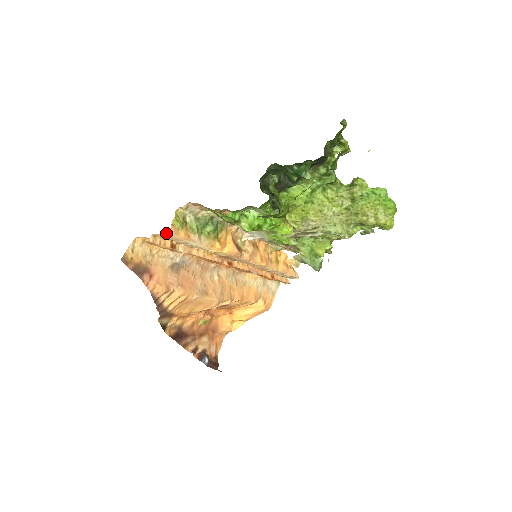
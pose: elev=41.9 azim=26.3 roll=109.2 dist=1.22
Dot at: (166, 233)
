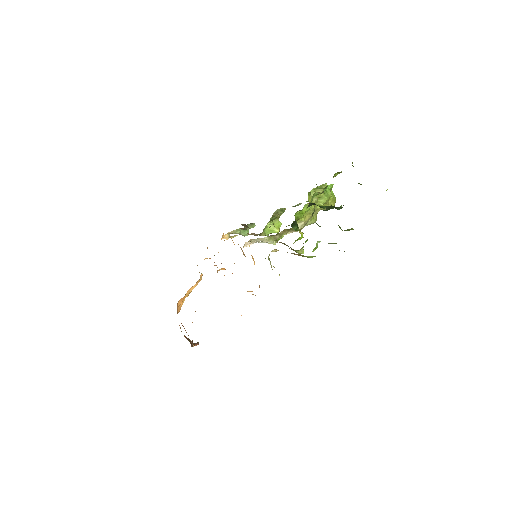
Dot at: occluded
